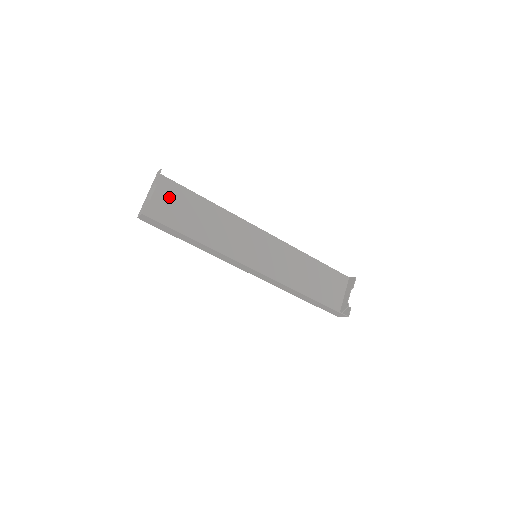
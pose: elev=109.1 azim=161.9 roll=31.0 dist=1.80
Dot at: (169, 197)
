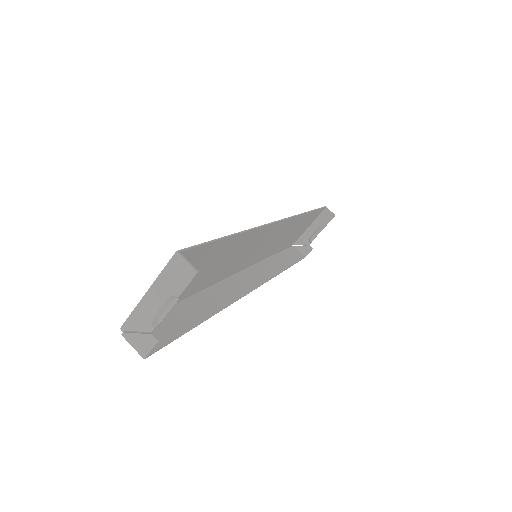
Dot at: occluded
